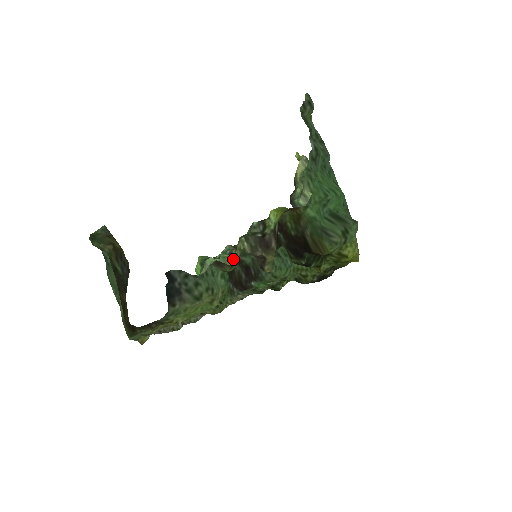
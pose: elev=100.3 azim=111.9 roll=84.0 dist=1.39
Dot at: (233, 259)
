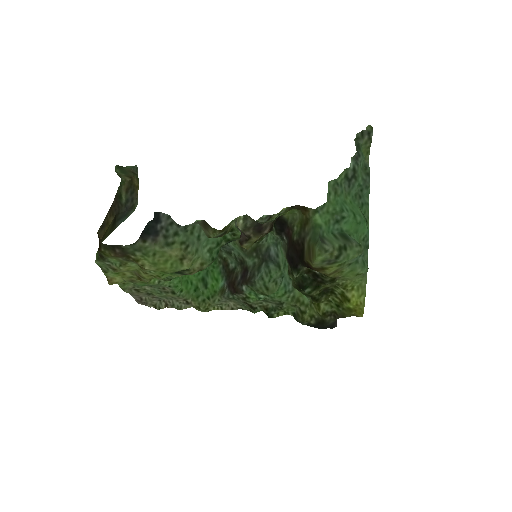
Dot at: (225, 234)
